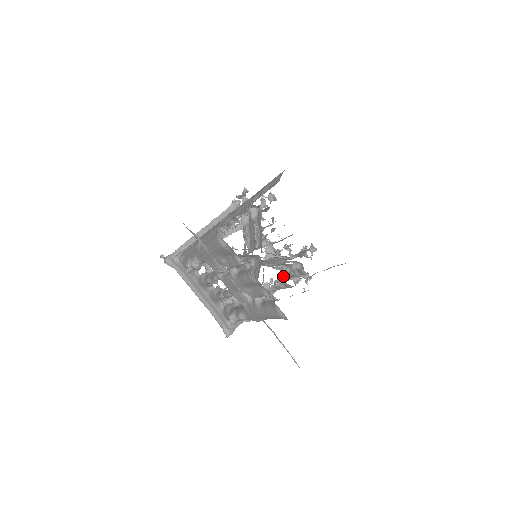
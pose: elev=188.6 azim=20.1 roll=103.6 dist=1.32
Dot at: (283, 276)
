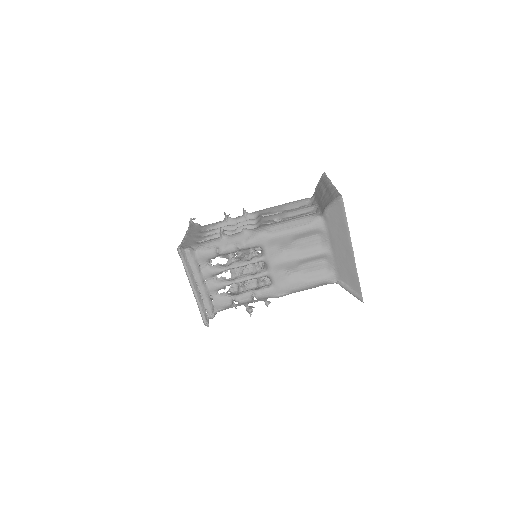
Dot at: (242, 285)
